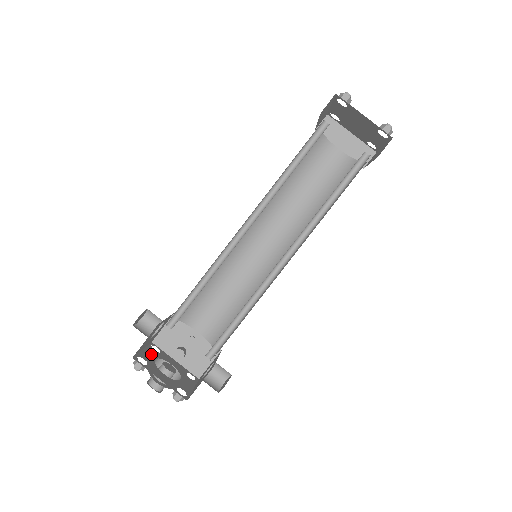
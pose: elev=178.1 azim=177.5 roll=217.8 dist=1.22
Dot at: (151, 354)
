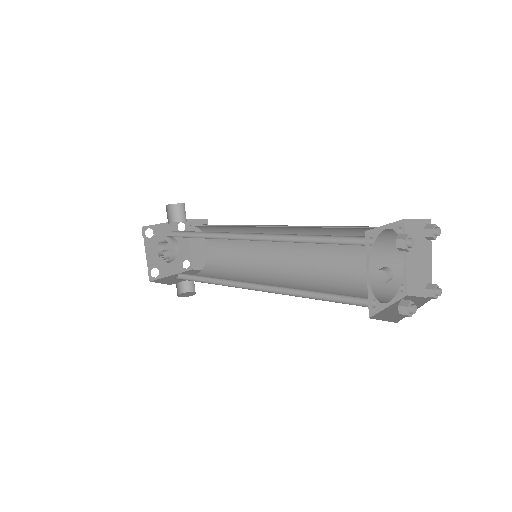
Dot at: (169, 230)
